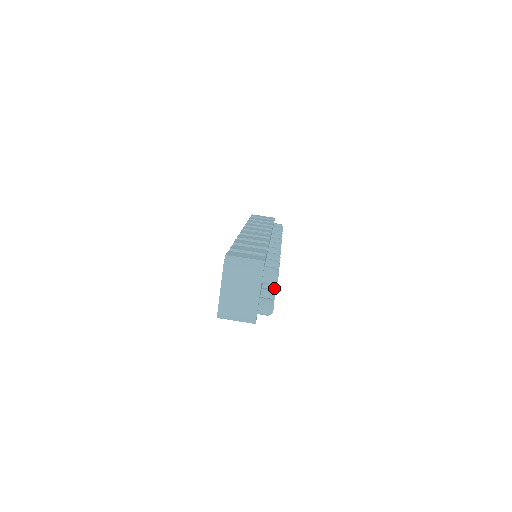
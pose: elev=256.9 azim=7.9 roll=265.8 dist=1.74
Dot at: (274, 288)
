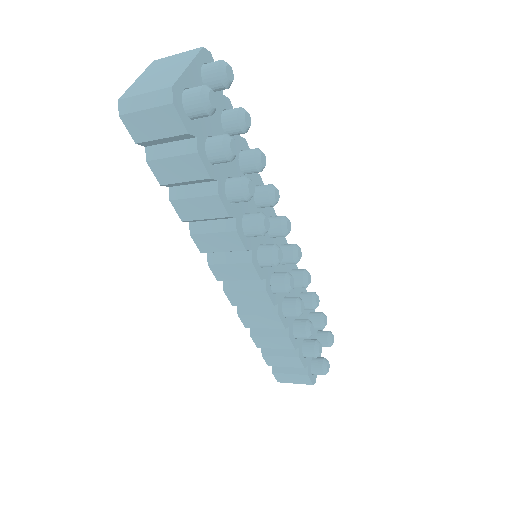
Dot at: (247, 179)
